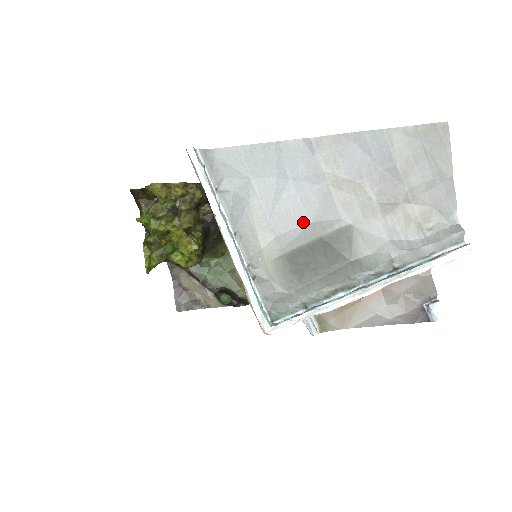
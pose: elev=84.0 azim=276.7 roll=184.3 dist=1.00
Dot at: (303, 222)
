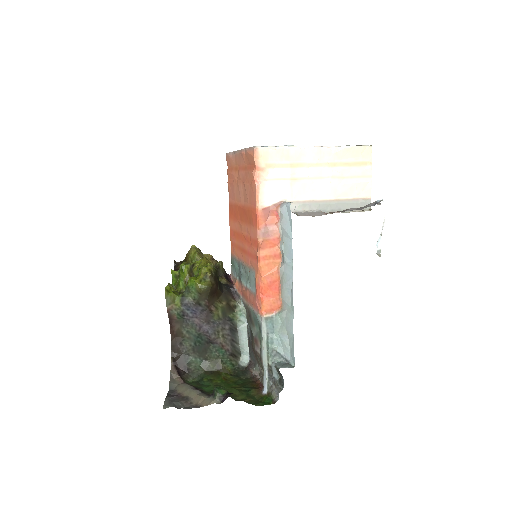
Dot at: occluded
